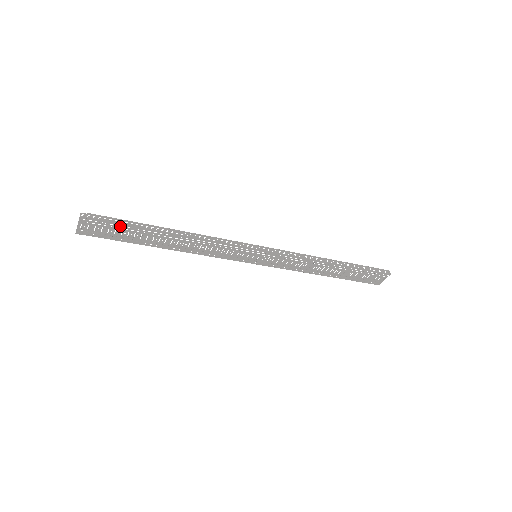
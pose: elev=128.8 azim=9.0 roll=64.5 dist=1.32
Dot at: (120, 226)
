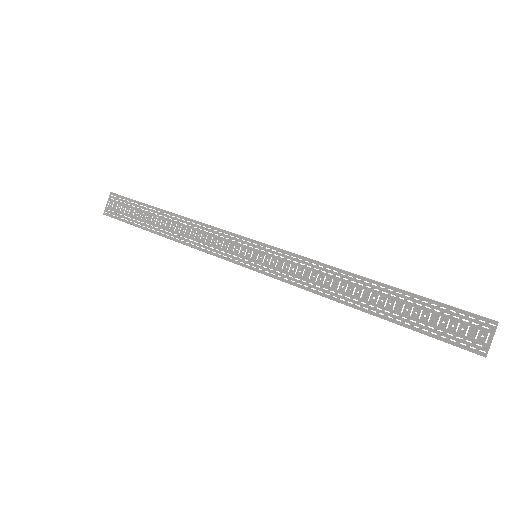
Dot at: (135, 204)
